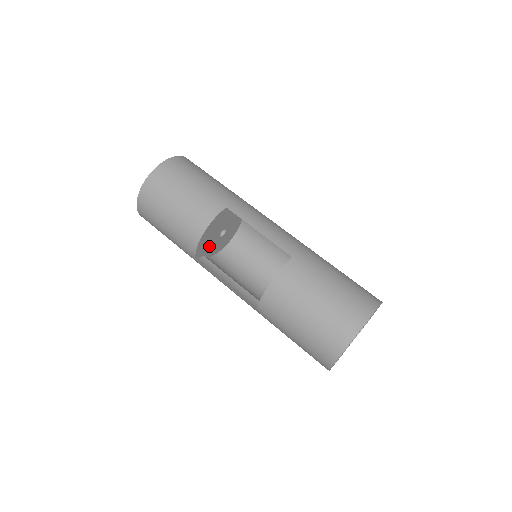
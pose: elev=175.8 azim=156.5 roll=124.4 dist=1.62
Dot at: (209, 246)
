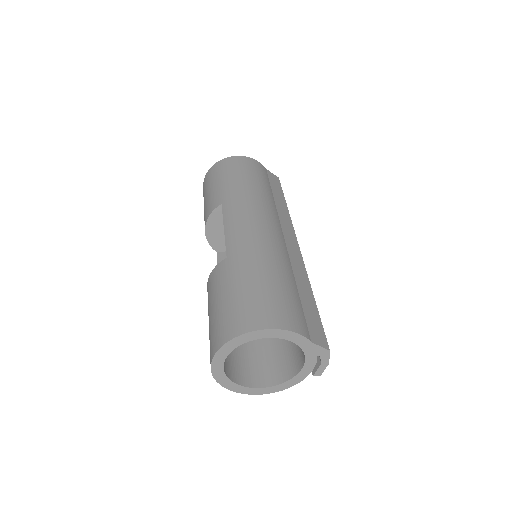
Dot at: occluded
